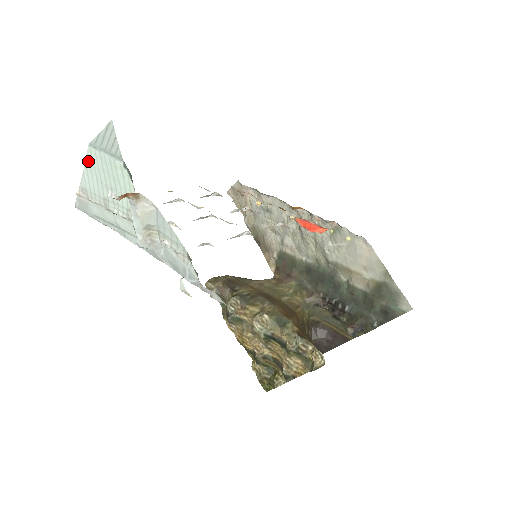
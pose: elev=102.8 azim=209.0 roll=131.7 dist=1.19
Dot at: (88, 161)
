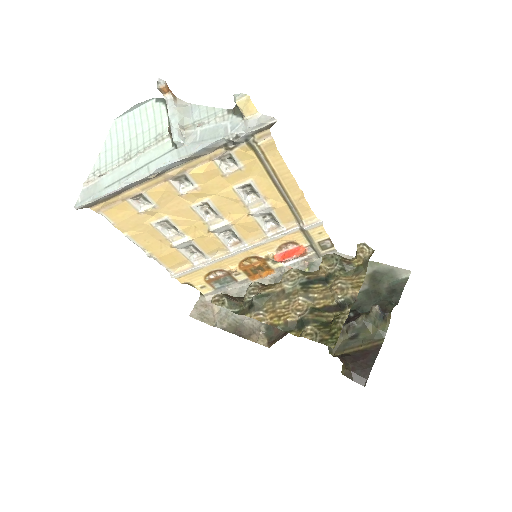
Dot at: (110, 136)
